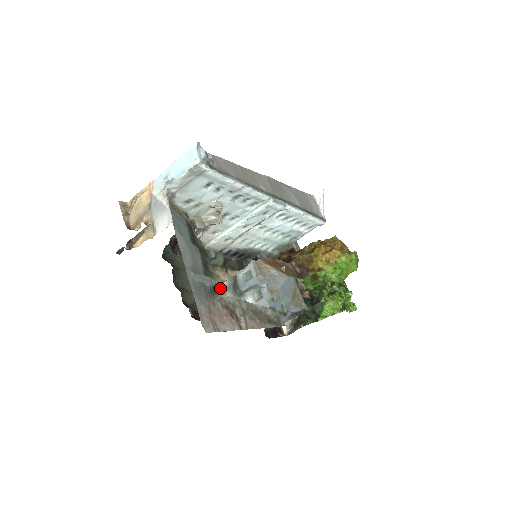
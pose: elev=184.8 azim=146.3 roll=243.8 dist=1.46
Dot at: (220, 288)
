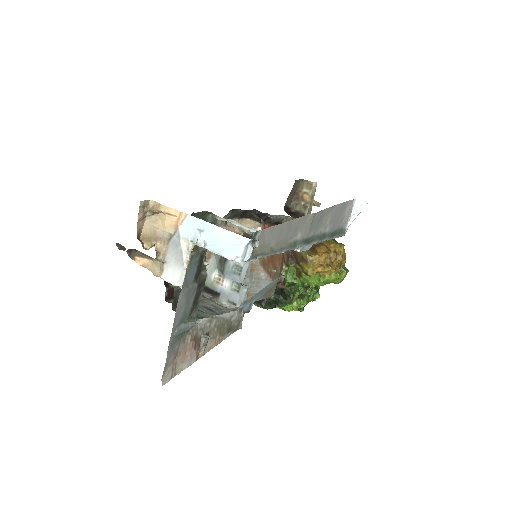
Dot at: occluded
